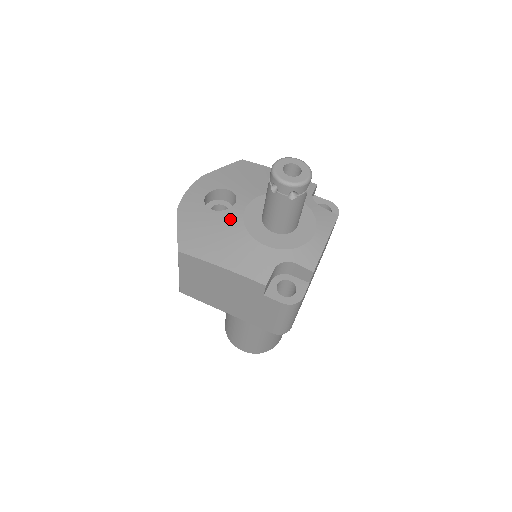
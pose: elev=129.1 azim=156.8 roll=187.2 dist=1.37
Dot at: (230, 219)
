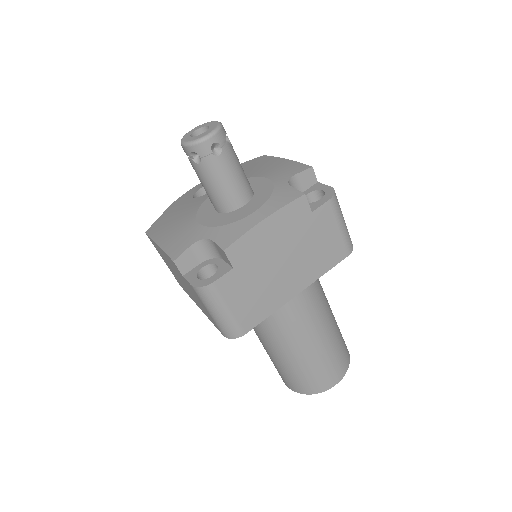
Dot at: (196, 203)
